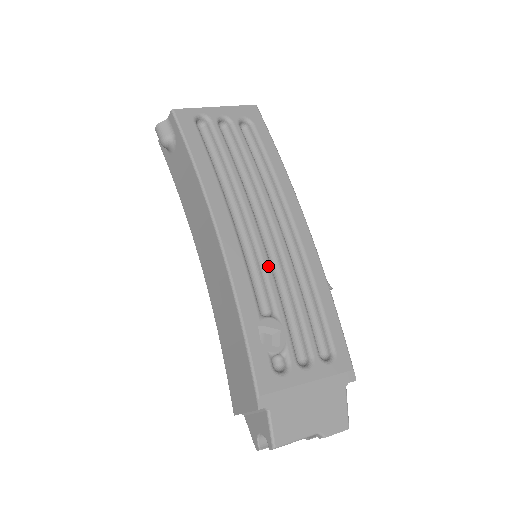
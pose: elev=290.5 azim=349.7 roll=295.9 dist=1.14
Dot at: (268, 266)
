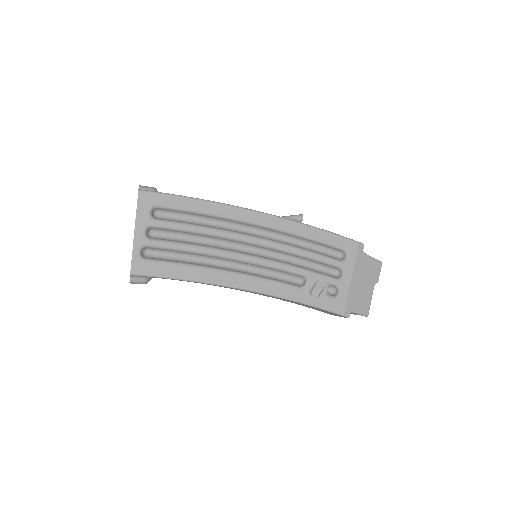
Dot at: (276, 264)
